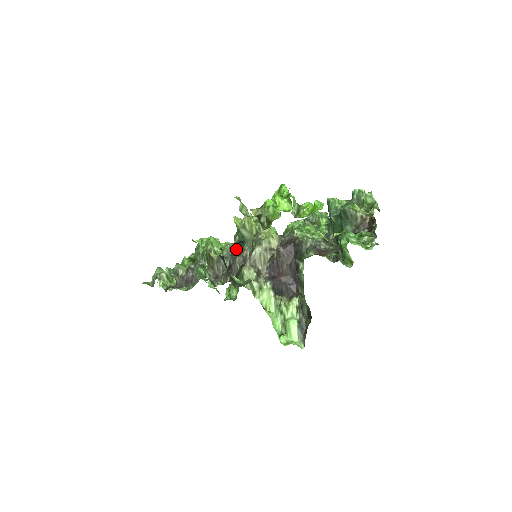
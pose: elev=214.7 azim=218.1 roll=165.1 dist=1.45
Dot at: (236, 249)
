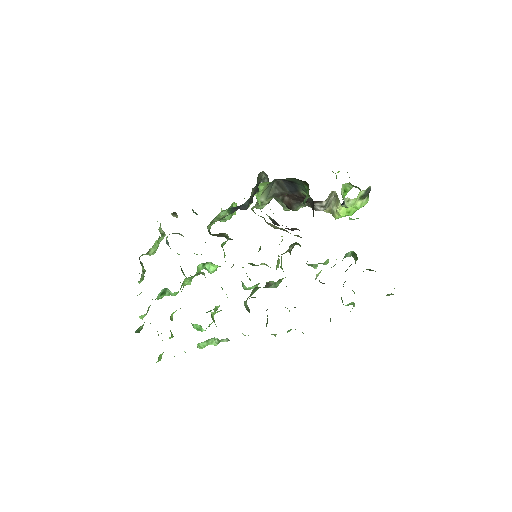
Dot at: occluded
